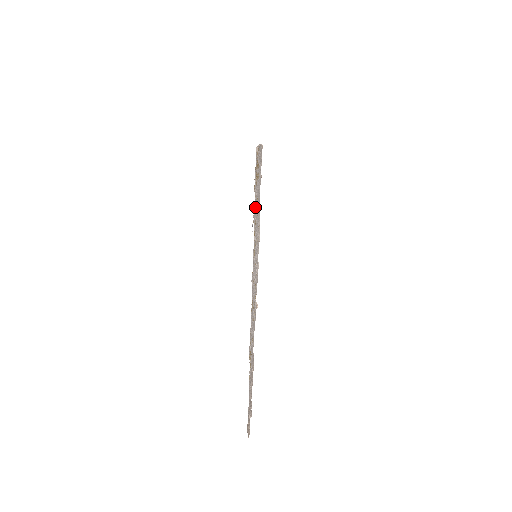
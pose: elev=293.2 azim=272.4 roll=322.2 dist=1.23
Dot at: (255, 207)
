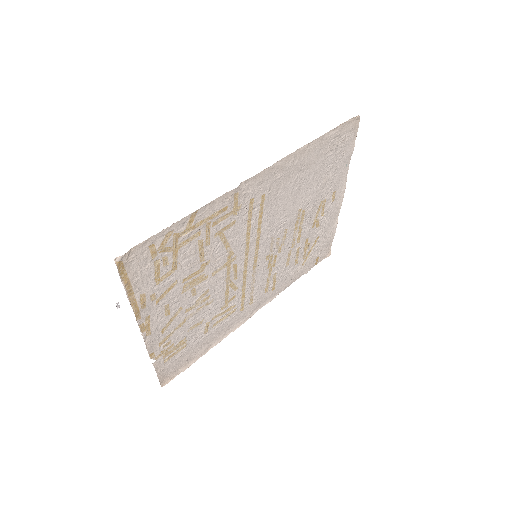
Dot at: (175, 264)
